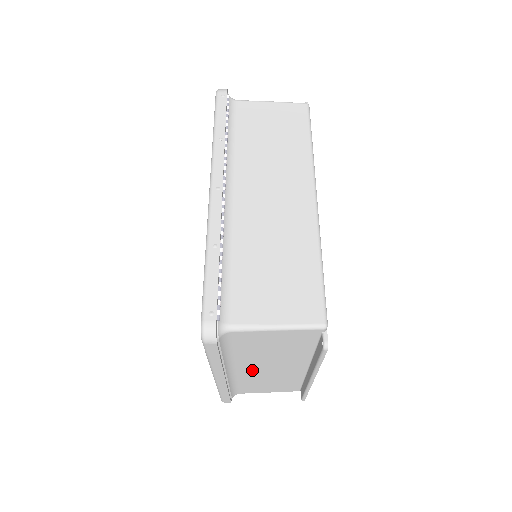
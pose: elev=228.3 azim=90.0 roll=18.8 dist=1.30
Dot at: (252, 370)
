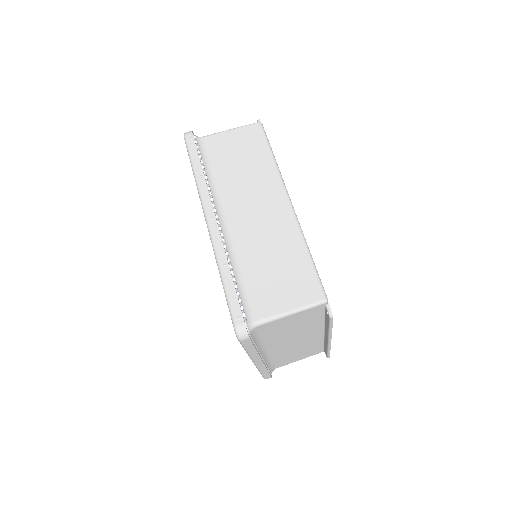
Dot at: (281, 348)
